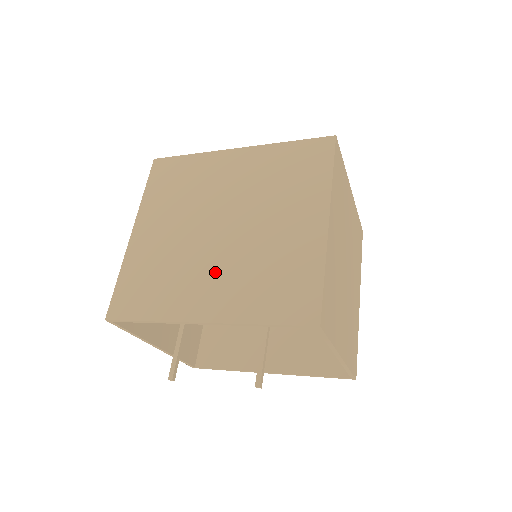
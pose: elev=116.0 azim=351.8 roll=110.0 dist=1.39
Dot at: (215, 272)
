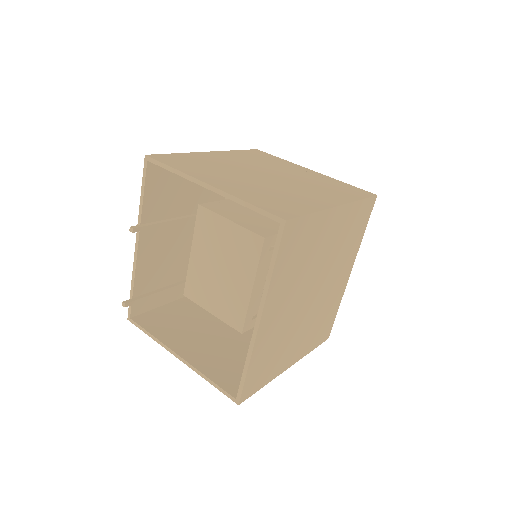
Dot at: (168, 234)
